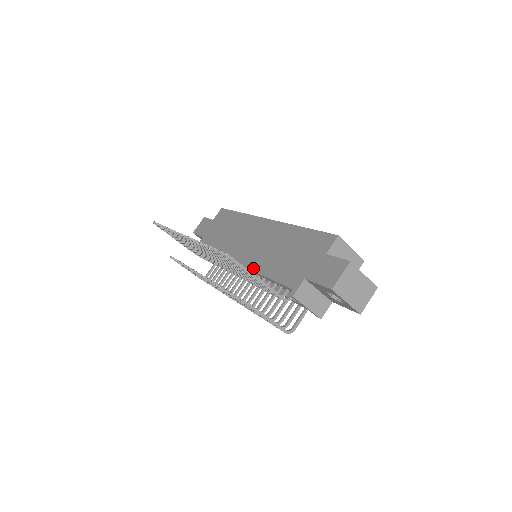
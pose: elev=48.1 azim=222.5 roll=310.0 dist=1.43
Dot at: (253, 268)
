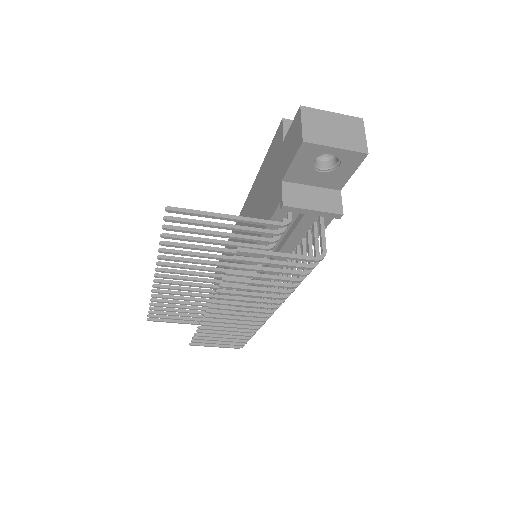
Dot at: occluded
